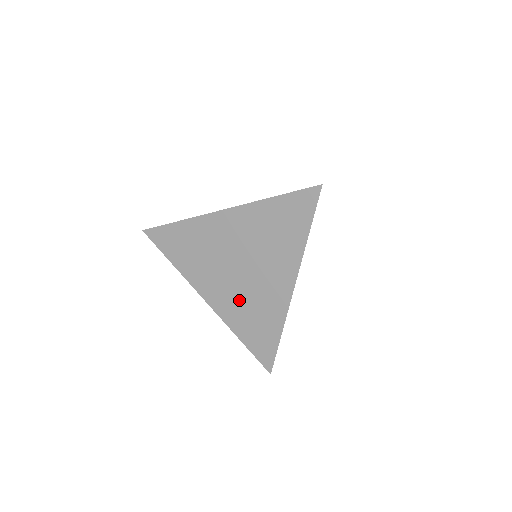
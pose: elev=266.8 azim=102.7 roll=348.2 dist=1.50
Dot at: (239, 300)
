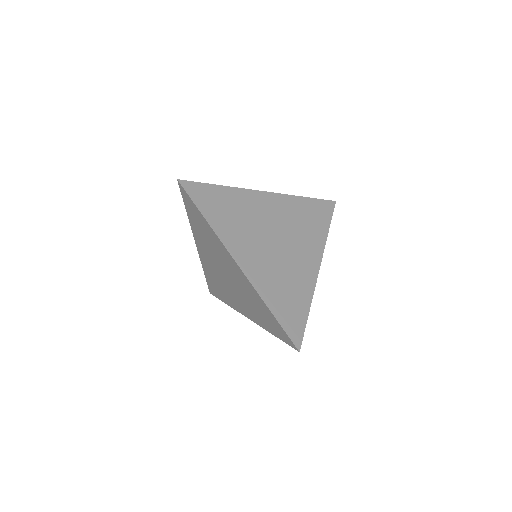
Dot at: (215, 274)
